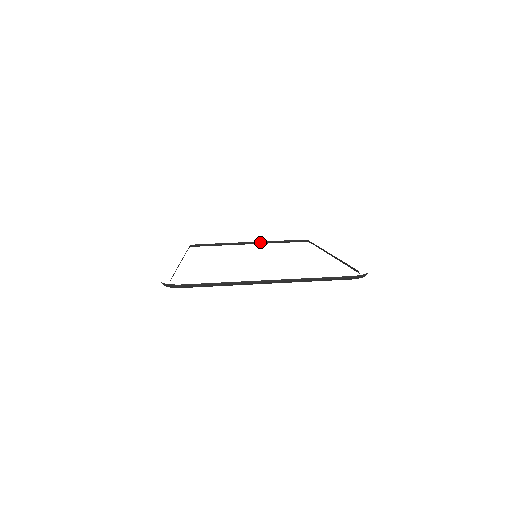
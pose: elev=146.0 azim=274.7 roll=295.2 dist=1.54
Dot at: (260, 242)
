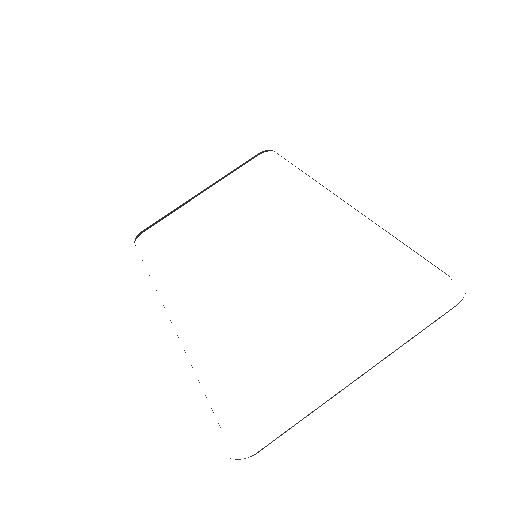
Dot at: (214, 184)
